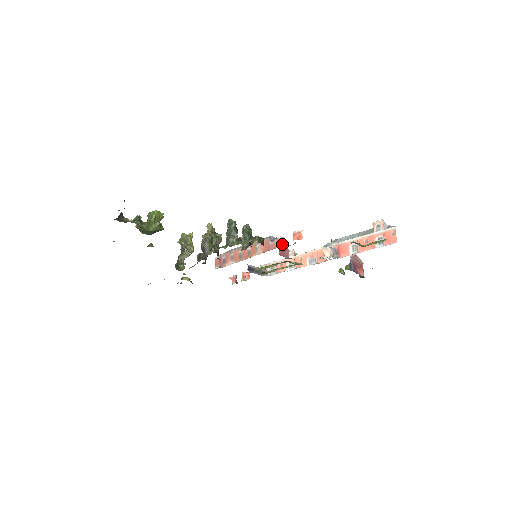
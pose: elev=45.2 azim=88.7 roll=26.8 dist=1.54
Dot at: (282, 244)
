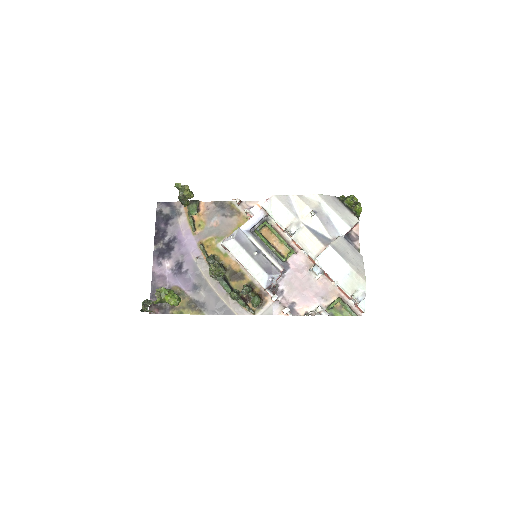
Dot at: (275, 301)
